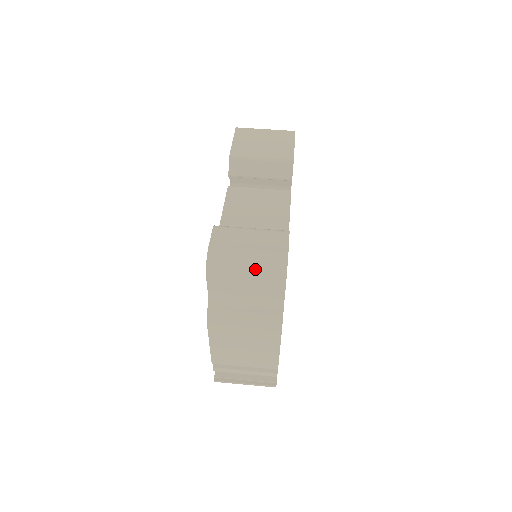
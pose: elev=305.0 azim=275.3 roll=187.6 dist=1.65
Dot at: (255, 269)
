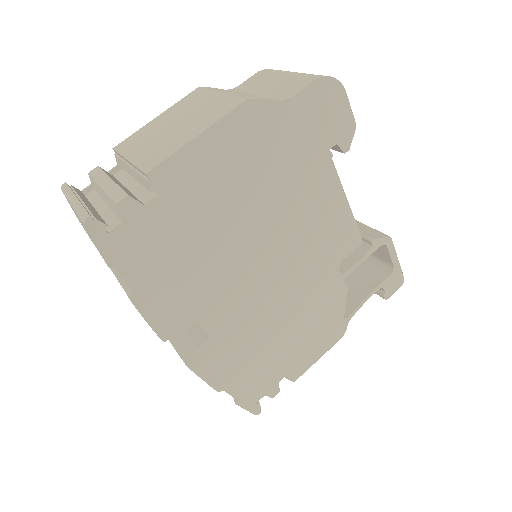
Dot at: (305, 73)
